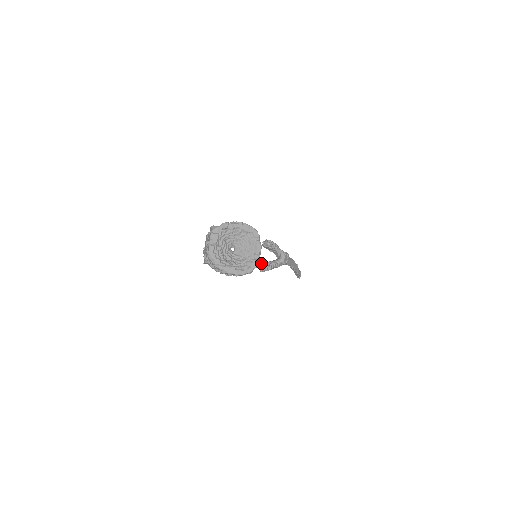
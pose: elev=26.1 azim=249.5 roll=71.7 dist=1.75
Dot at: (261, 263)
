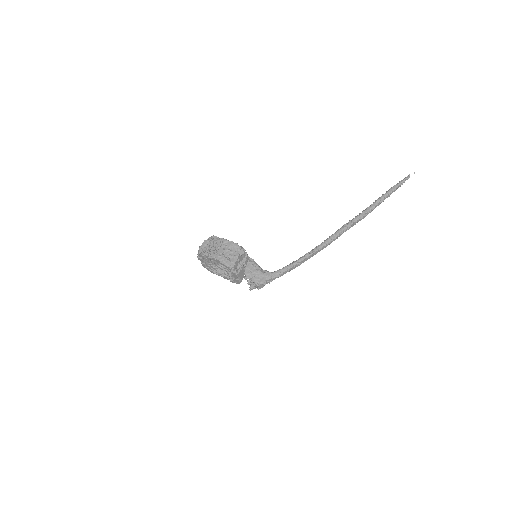
Dot at: occluded
